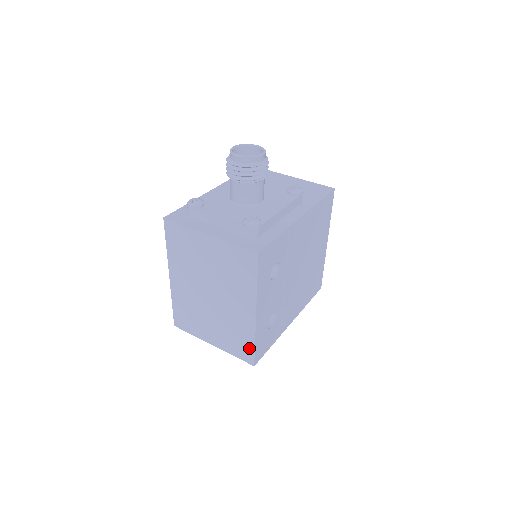
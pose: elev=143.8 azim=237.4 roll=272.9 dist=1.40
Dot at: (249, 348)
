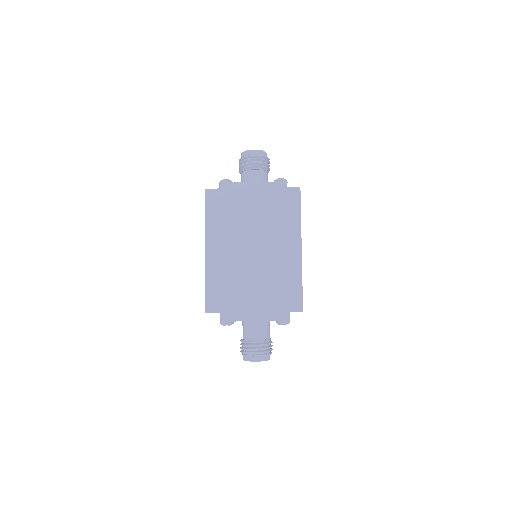
Dot at: (296, 291)
